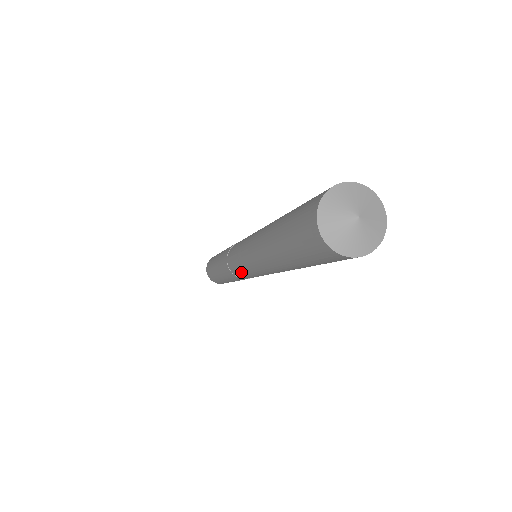
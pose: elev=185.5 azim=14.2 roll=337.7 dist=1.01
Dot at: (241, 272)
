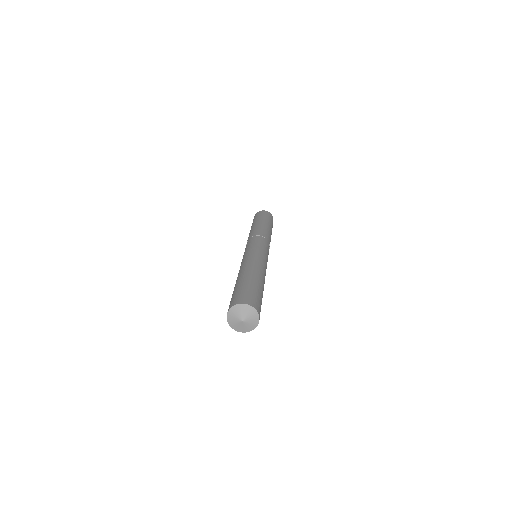
Dot at: occluded
